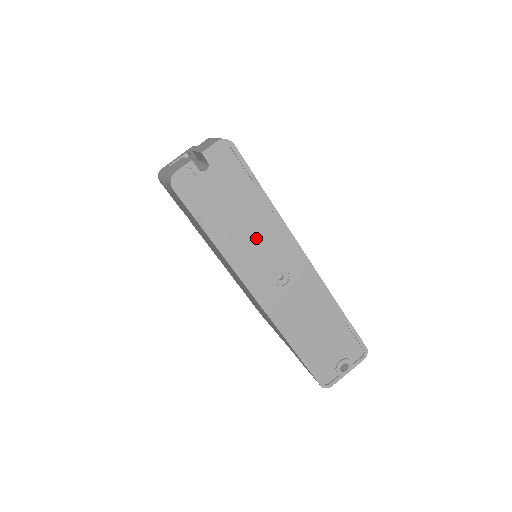
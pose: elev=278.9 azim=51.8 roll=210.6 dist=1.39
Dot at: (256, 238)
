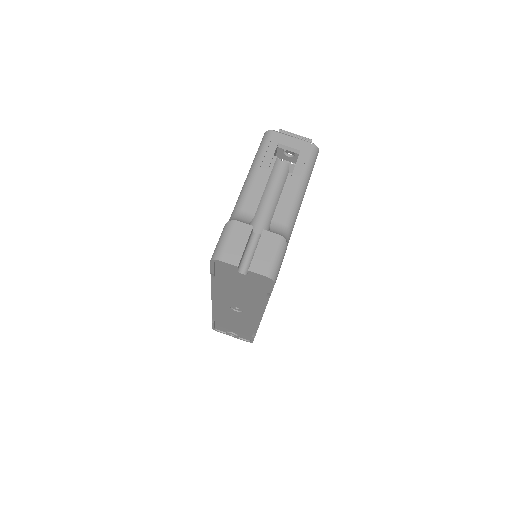
Dot at: (240, 297)
